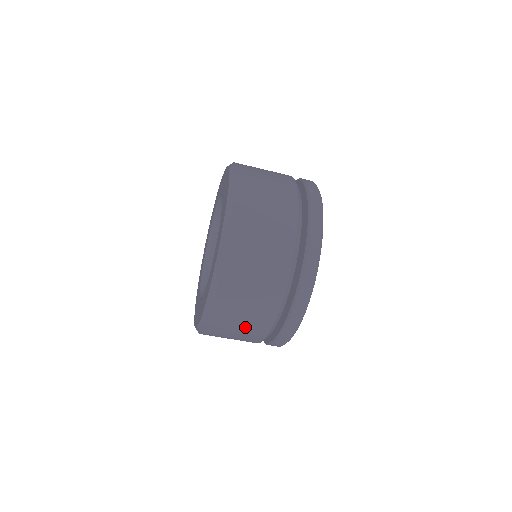
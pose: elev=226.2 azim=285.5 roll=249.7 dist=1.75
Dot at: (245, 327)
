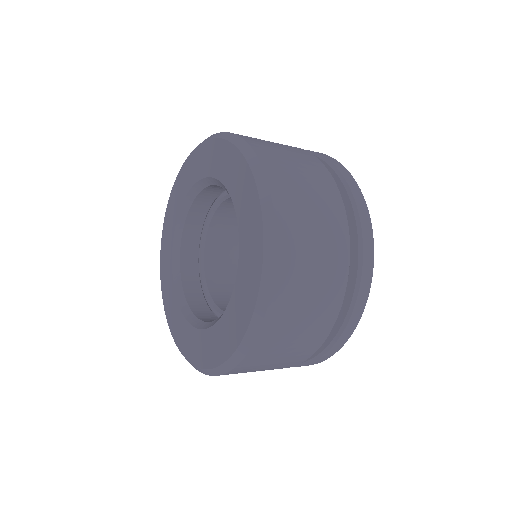
Dot at: occluded
